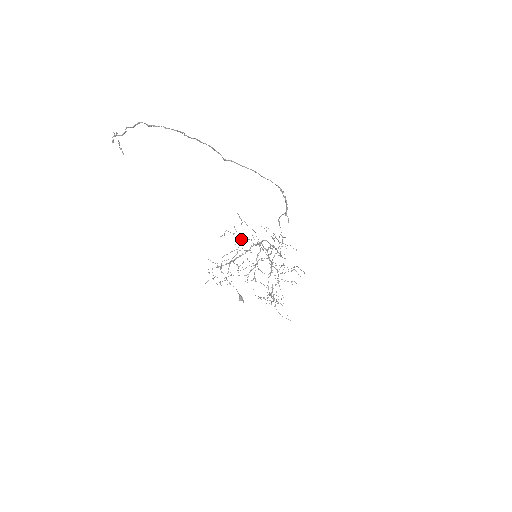
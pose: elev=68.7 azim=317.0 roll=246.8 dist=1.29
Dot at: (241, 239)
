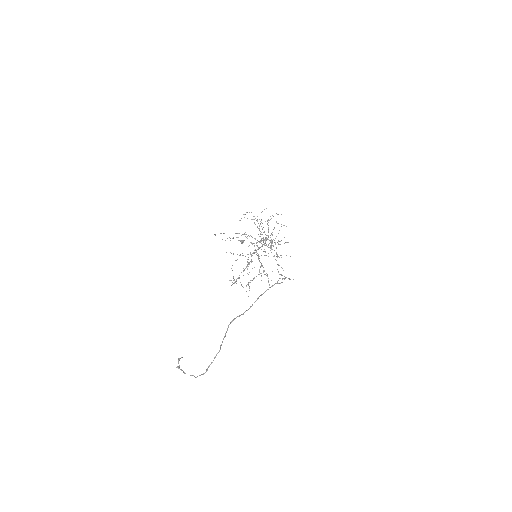
Dot at: (240, 255)
